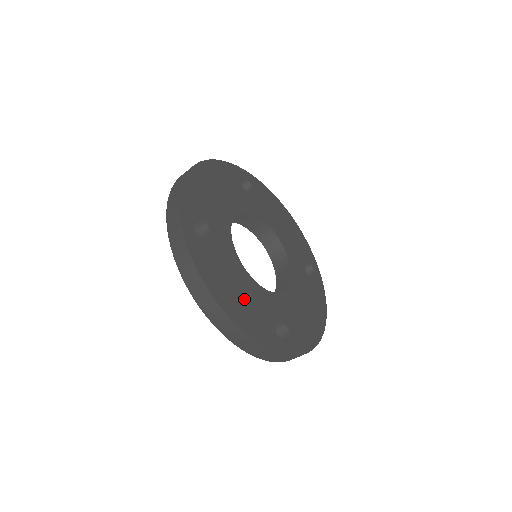
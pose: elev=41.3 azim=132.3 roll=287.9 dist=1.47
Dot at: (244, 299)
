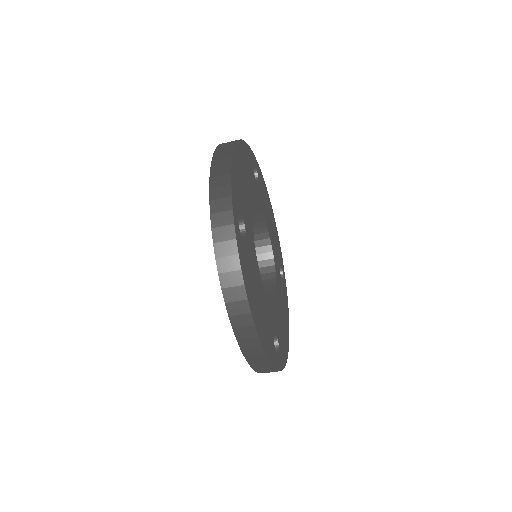
Dot at: (262, 311)
